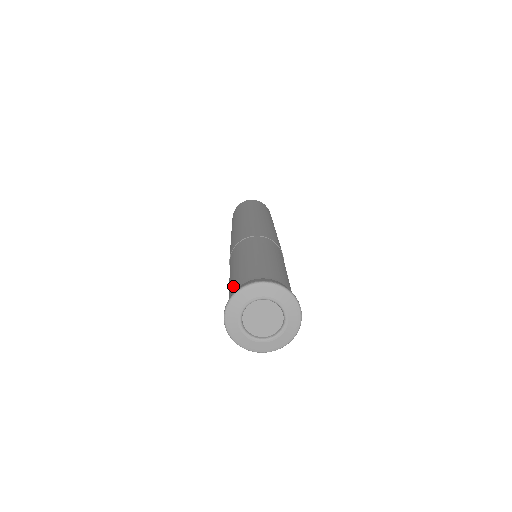
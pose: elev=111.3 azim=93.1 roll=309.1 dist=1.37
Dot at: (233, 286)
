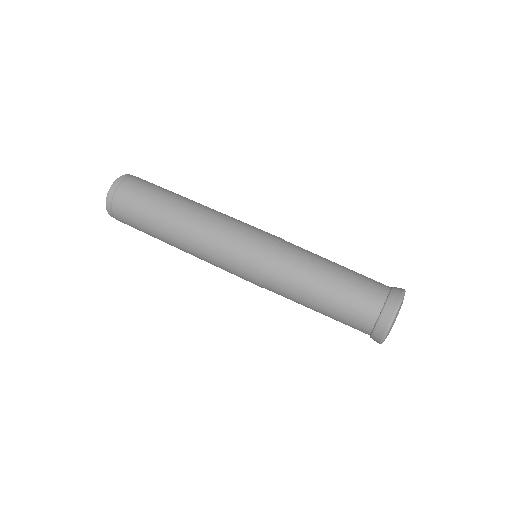
Dot at: (357, 317)
